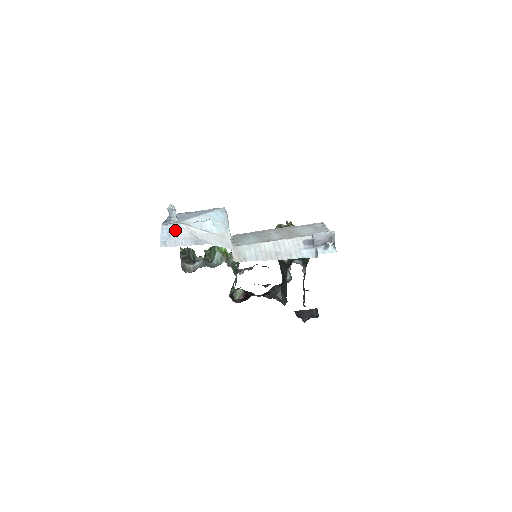
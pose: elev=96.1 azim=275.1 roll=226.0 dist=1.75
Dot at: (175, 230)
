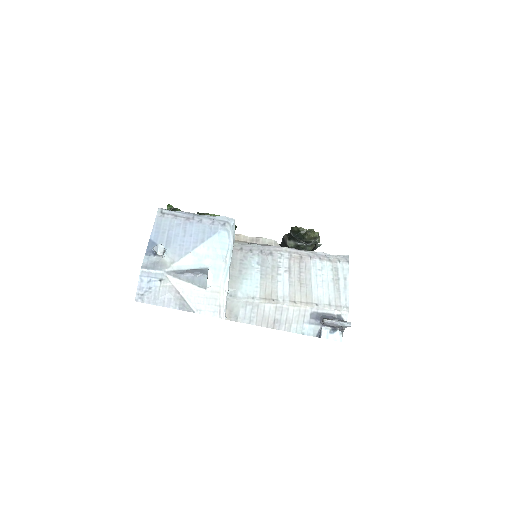
Dot at: (158, 282)
